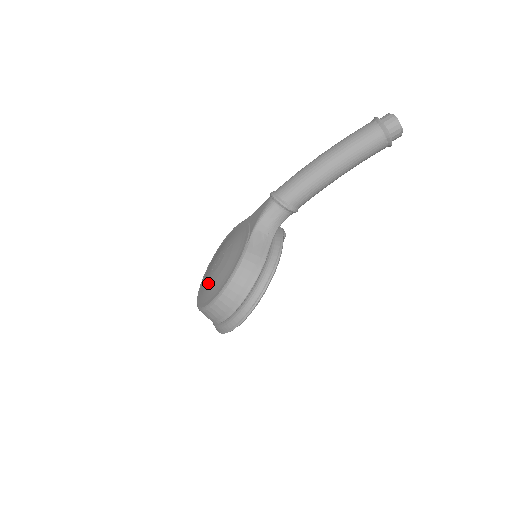
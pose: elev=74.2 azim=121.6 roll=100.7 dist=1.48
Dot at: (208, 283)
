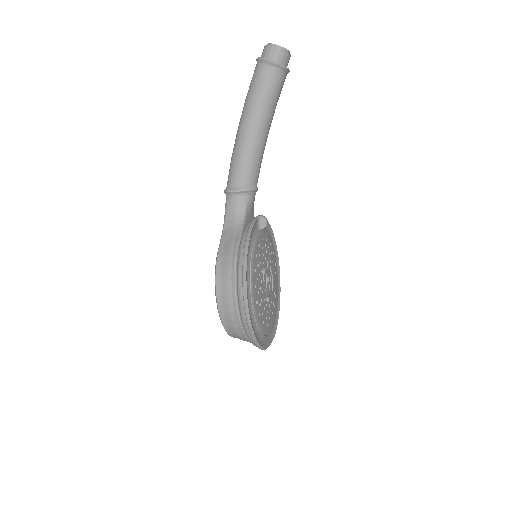
Dot at: occluded
